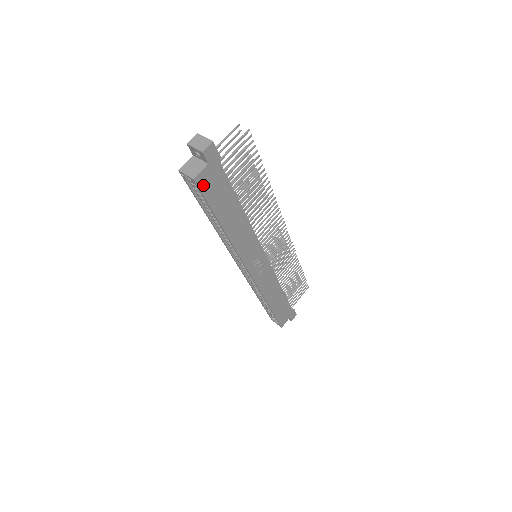
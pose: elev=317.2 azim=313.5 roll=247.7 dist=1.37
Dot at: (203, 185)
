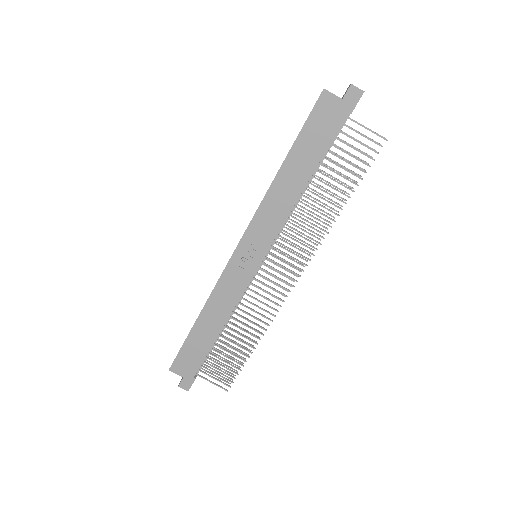
Dot at: (321, 106)
